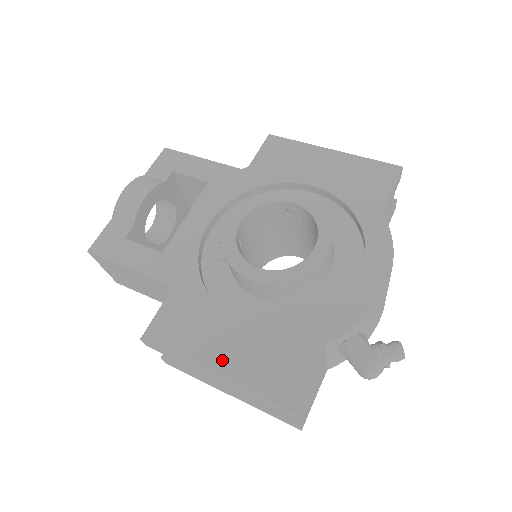
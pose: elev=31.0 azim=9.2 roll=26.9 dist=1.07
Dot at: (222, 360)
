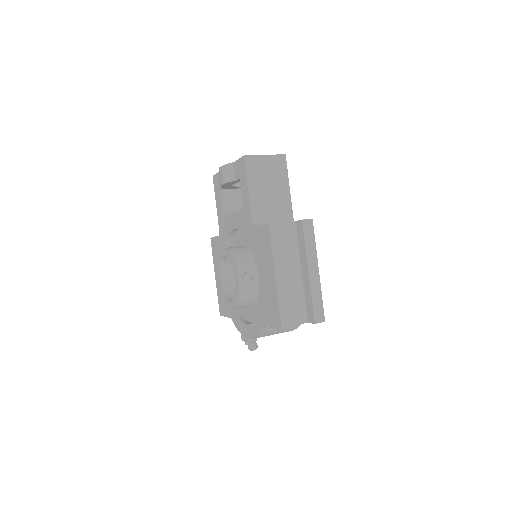
Dot at: occluded
